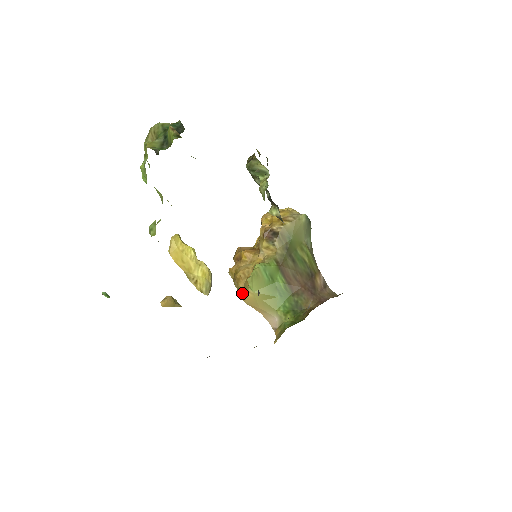
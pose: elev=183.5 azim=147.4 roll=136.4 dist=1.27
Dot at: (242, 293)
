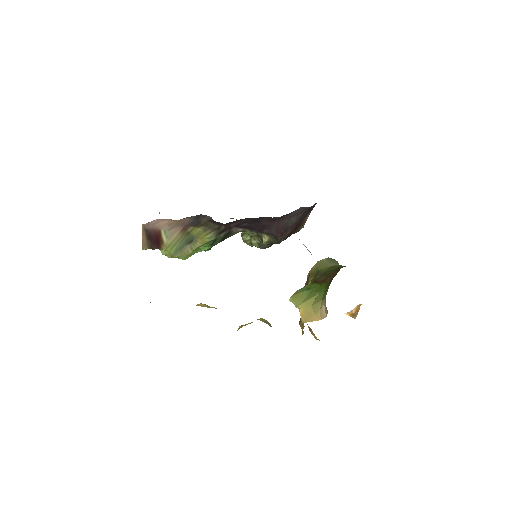
Dot at: (303, 323)
